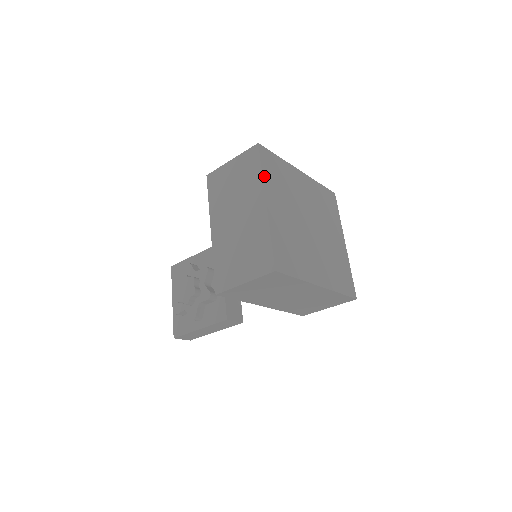
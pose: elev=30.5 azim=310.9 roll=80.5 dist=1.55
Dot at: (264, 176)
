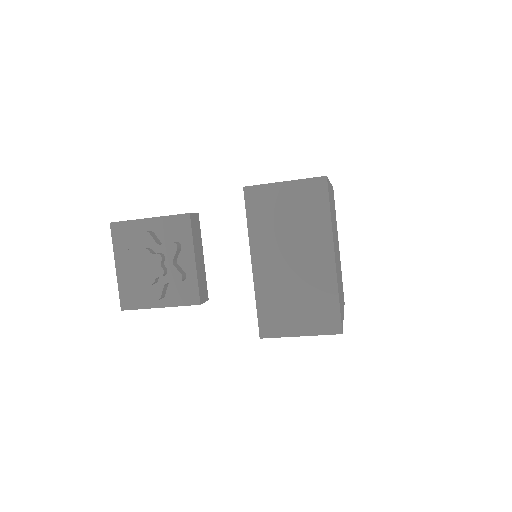
Dot at: (331, 220)
